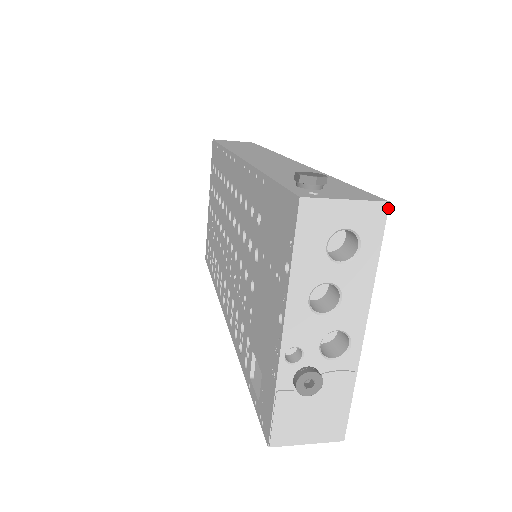
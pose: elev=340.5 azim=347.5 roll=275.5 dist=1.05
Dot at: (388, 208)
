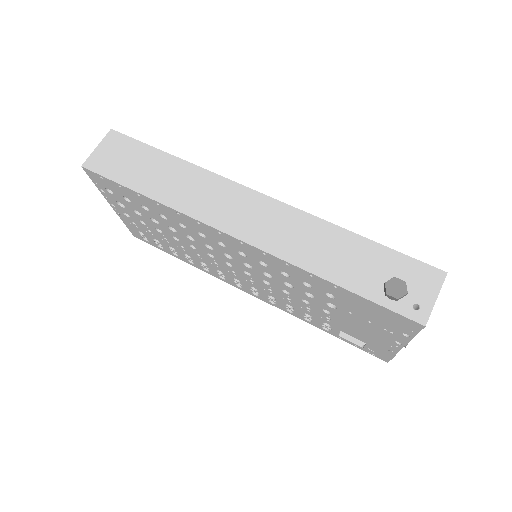
Dot at: (446, 274)
